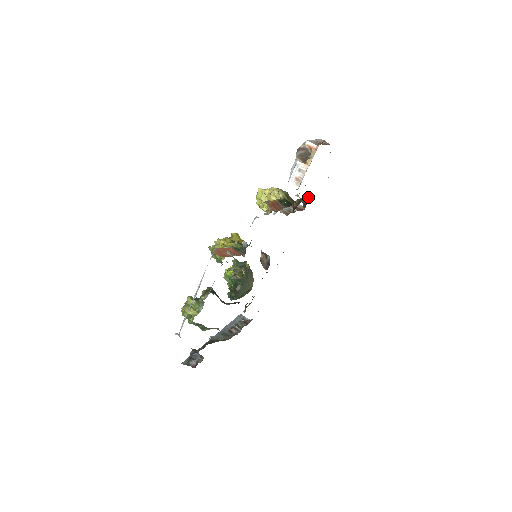
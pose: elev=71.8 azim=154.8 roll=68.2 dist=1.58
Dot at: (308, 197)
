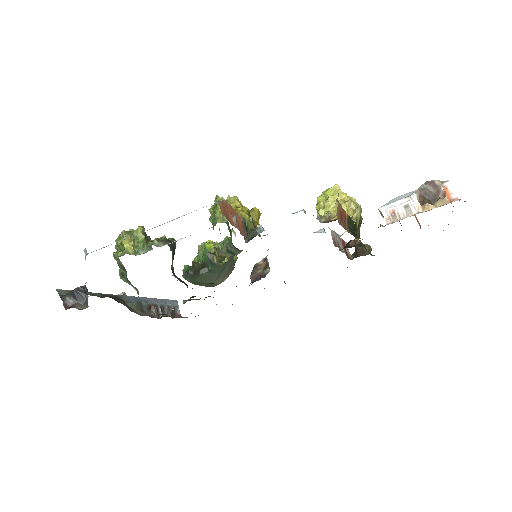
Dot at: (368, 250)
